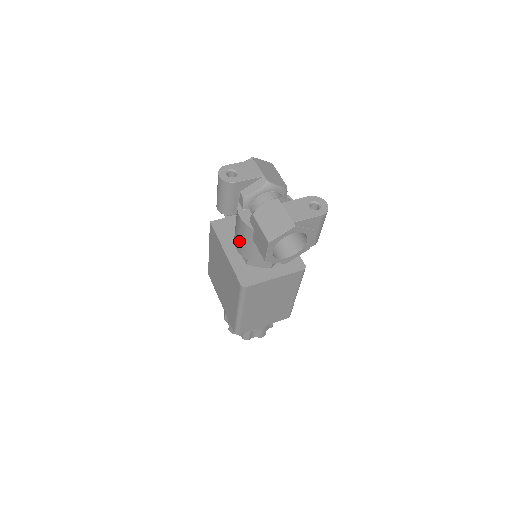
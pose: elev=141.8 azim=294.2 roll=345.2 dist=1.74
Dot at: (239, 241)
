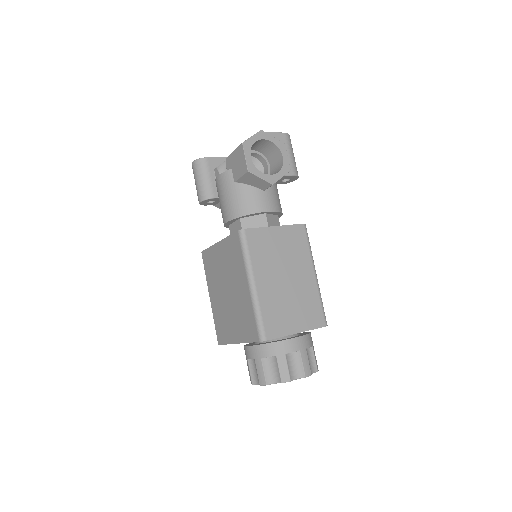
Dot at: (225, 204)
